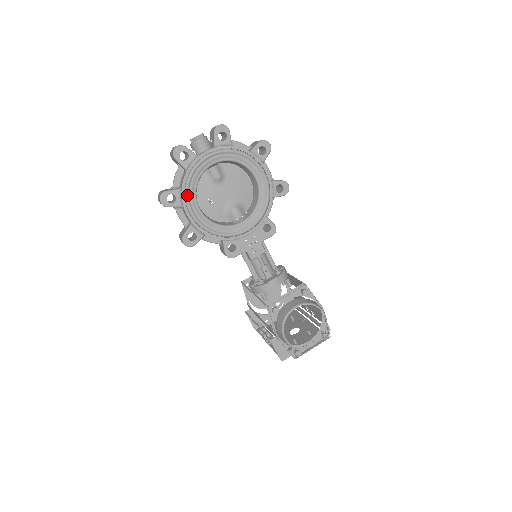
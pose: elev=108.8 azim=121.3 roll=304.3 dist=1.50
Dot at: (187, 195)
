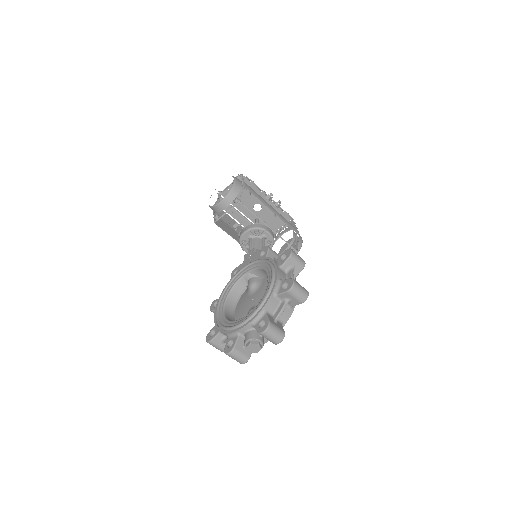
Dot at: occluded
